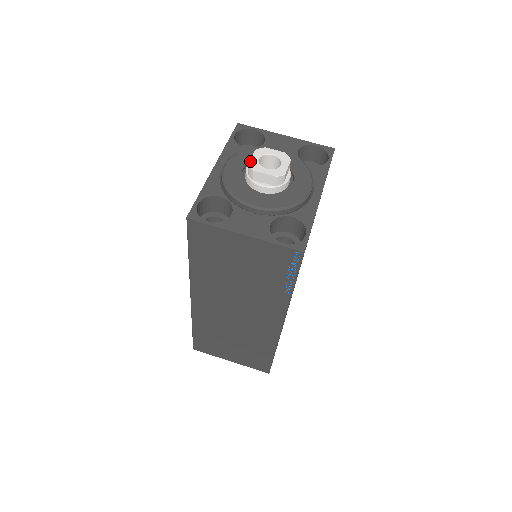
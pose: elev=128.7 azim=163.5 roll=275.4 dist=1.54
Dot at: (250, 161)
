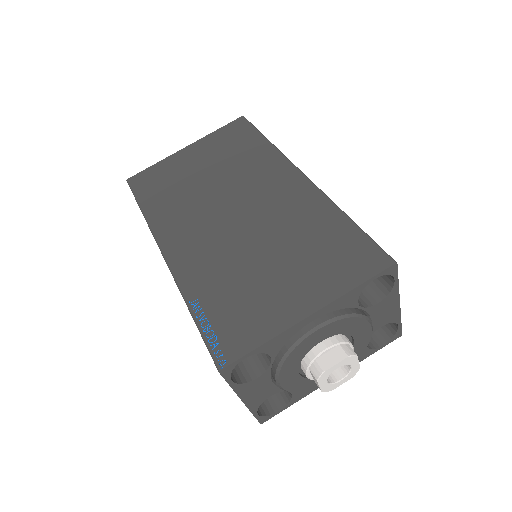
Dot at: (328, 370)
